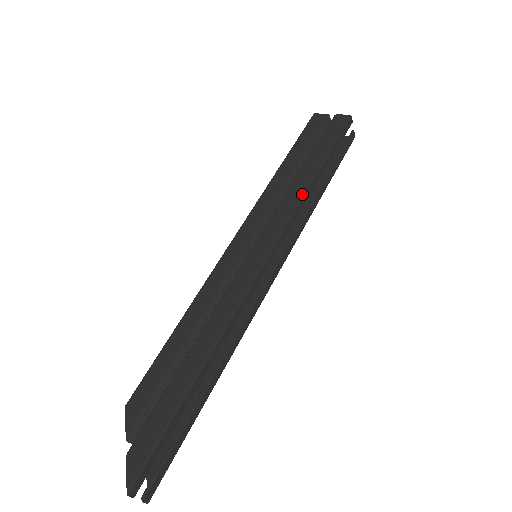
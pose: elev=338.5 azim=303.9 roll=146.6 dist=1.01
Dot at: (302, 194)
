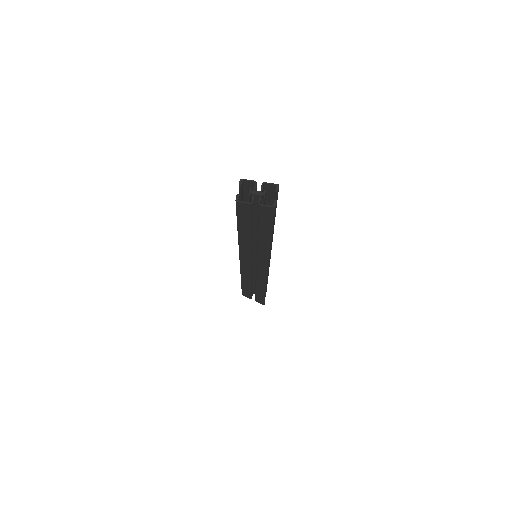
Dot at: (269, 250)
